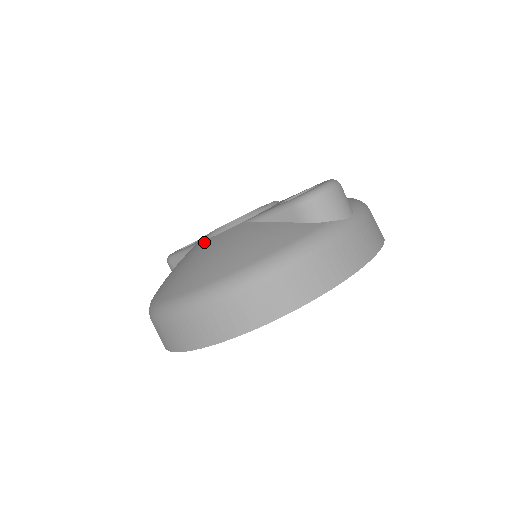
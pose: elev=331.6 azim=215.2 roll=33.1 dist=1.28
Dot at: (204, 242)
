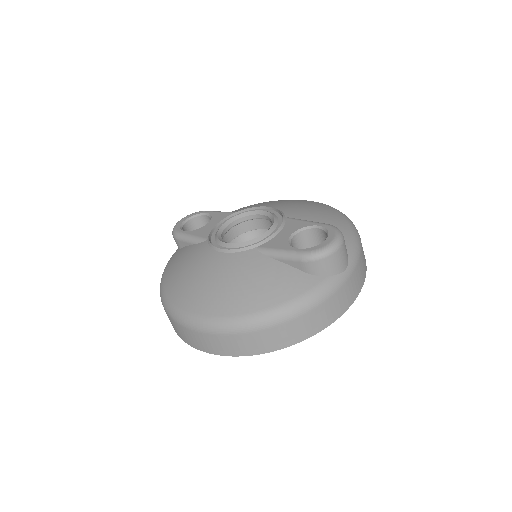
Dot at: (216, 255)
